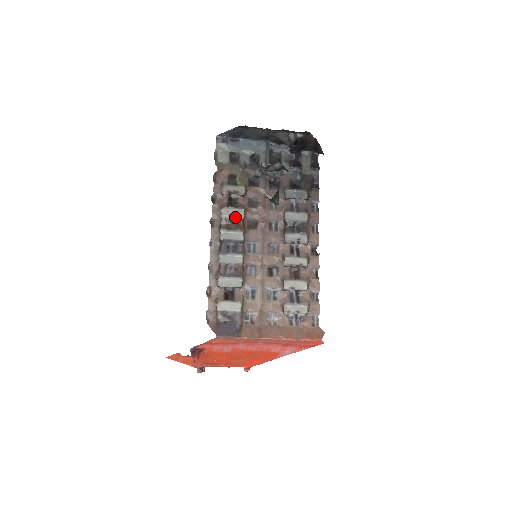
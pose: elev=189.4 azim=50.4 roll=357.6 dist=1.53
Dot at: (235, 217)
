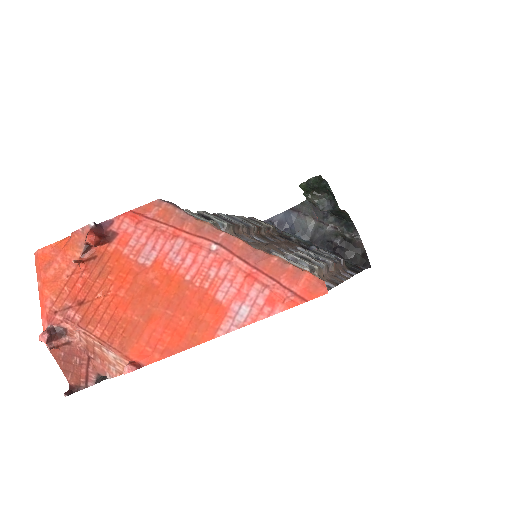
Dot at: (253, 223)
